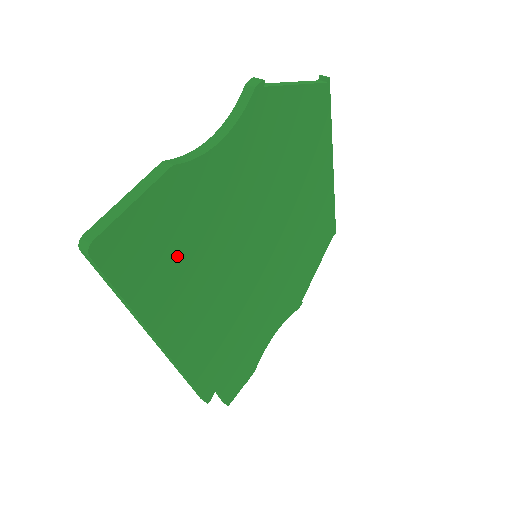
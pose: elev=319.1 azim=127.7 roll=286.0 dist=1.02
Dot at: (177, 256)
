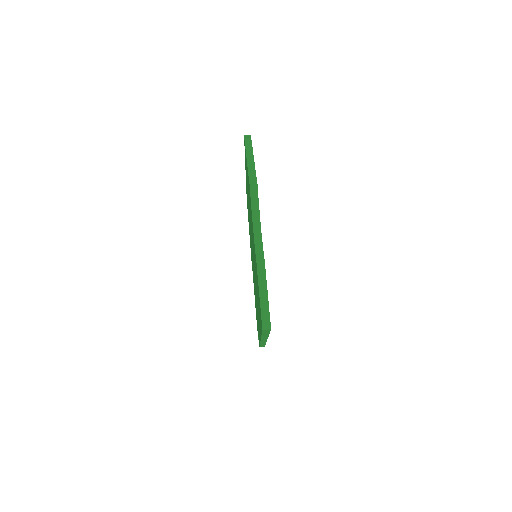
Dot at: occluded
